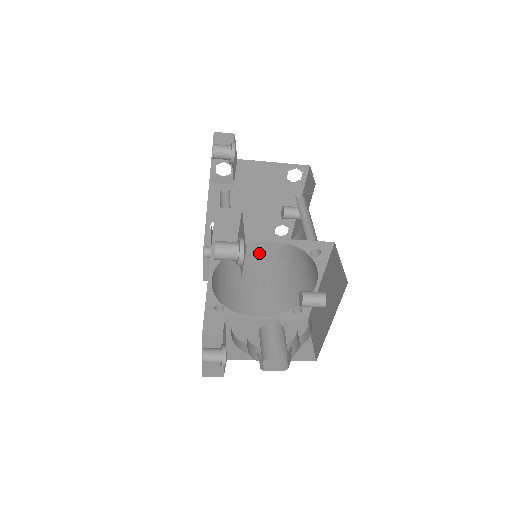
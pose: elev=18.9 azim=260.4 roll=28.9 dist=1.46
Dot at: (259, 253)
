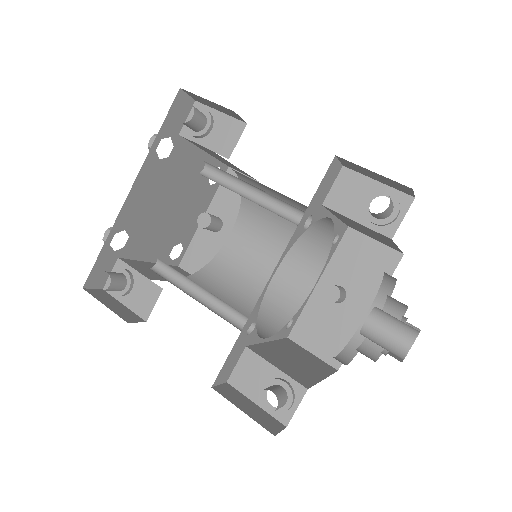
Dot at: occluded
